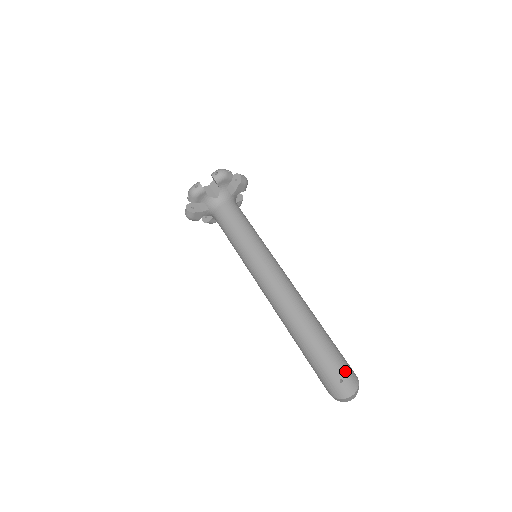
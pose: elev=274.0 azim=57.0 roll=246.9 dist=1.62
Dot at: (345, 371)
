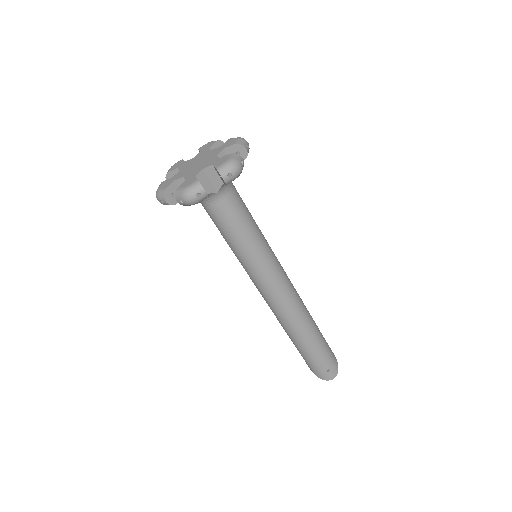
Dot at: (332, 362)
